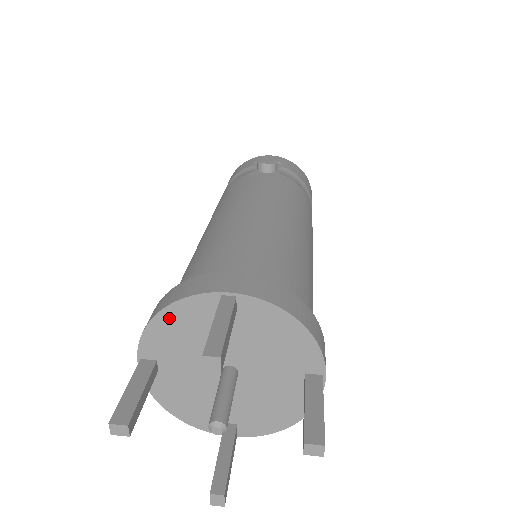
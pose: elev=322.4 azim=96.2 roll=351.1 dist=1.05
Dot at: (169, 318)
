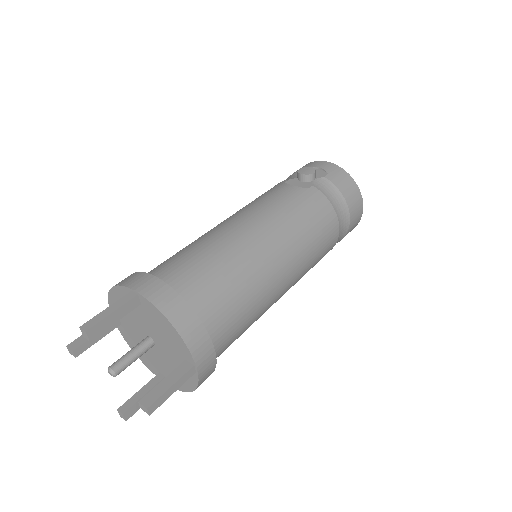
Dot at: (115, 295)
